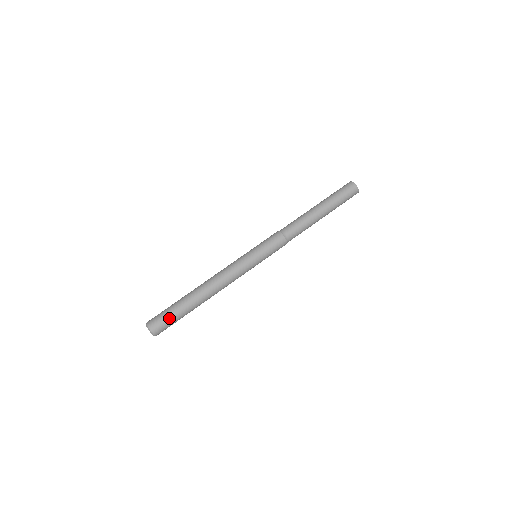
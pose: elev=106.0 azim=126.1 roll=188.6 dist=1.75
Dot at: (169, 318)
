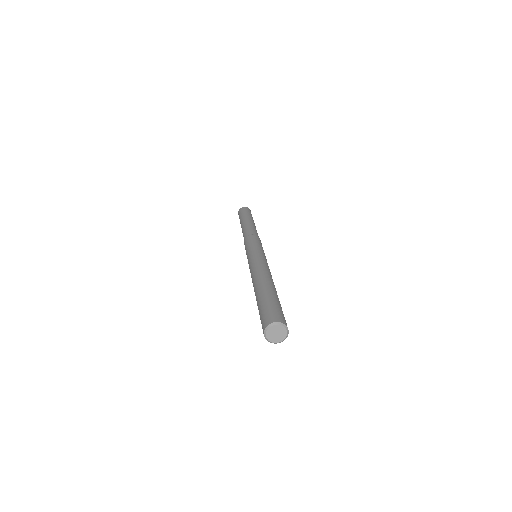
Dot at: (281, 310)
